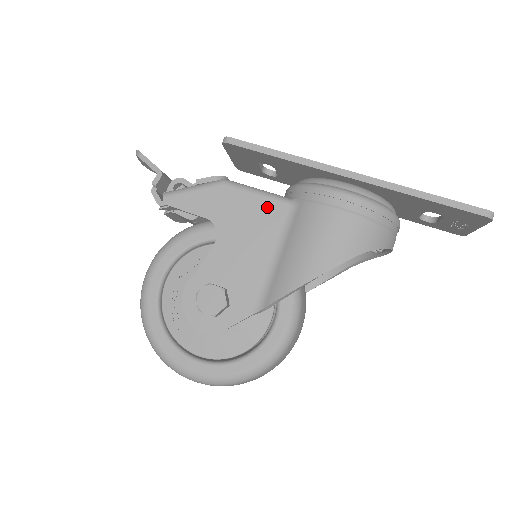
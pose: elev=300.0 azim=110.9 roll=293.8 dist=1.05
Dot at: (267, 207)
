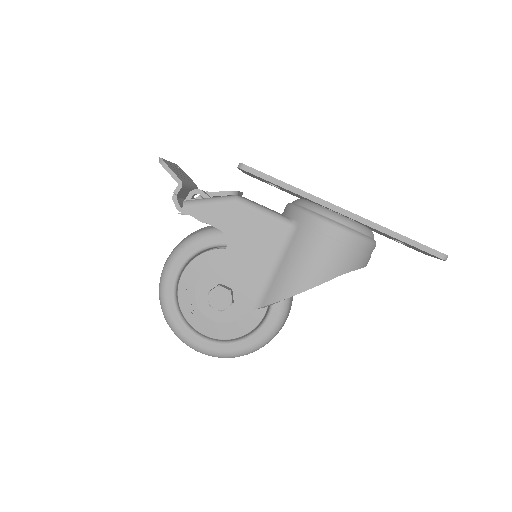
Dot at: (271, 226)
